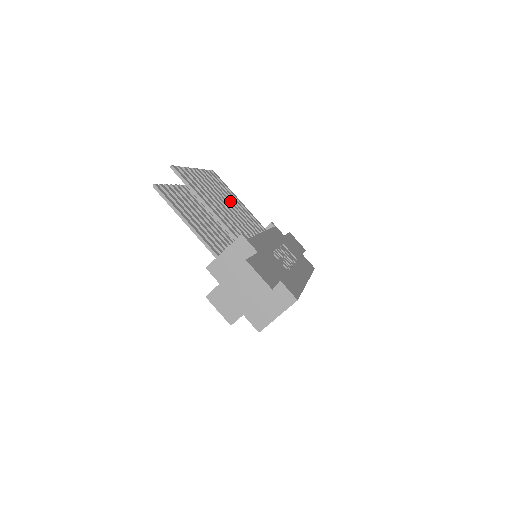
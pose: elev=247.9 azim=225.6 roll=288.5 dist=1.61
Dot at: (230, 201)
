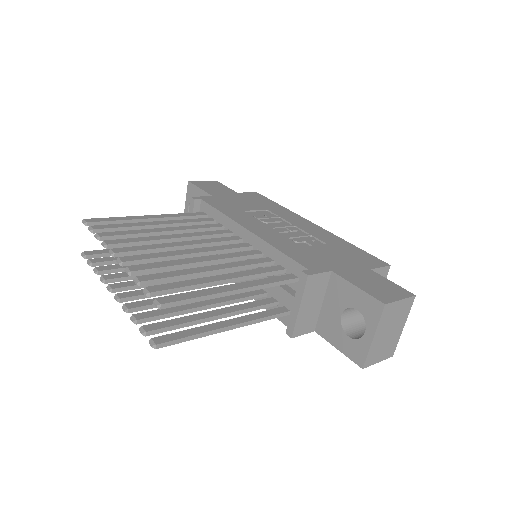
Dot at: (172, 236)
